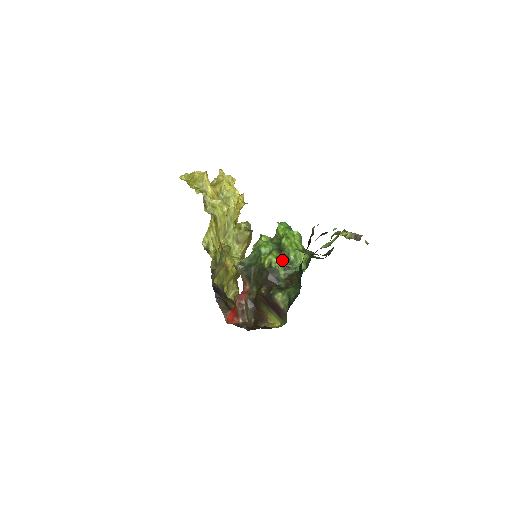
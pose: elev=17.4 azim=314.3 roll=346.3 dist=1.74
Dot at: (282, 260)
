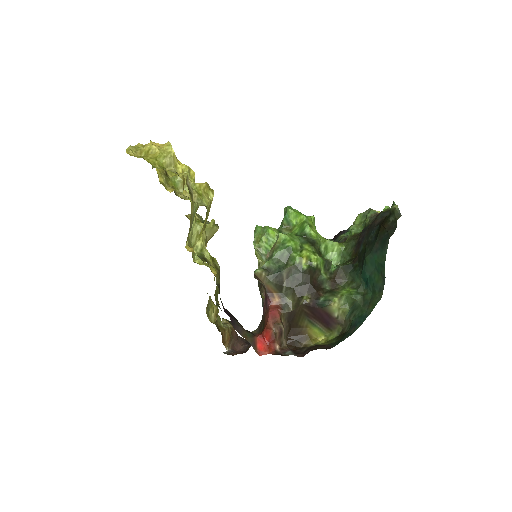
Dot at: (319, 255)
